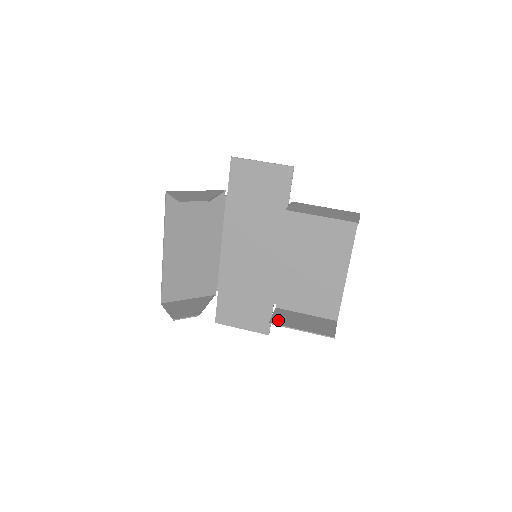
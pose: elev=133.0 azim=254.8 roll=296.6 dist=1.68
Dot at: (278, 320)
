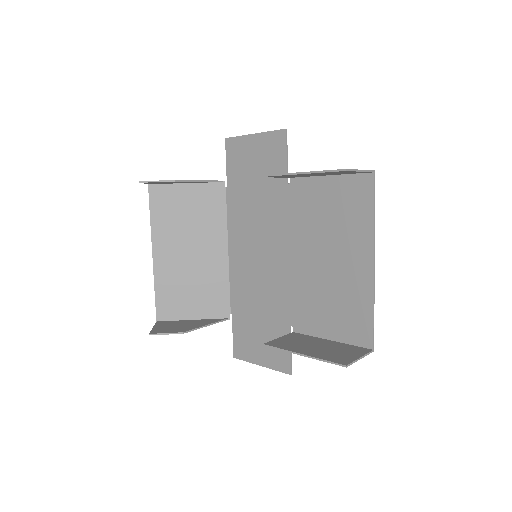
Dot at: (279, 342)
